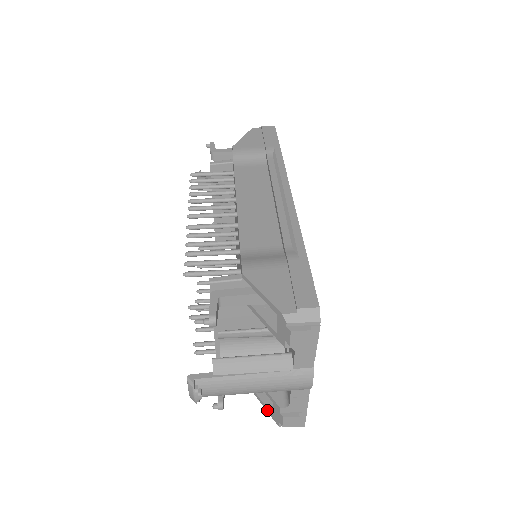
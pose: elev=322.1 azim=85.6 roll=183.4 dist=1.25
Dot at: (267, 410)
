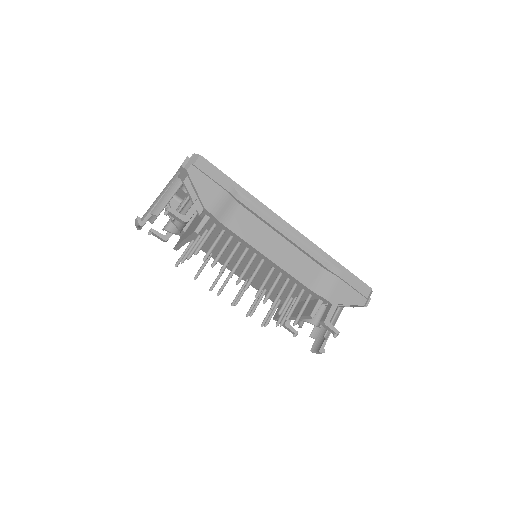
Dot at: occluded
